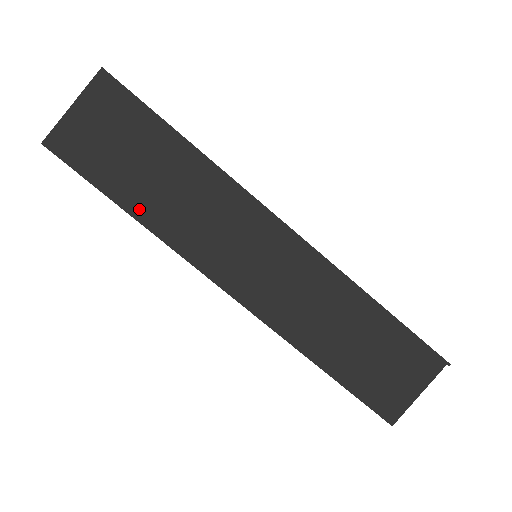
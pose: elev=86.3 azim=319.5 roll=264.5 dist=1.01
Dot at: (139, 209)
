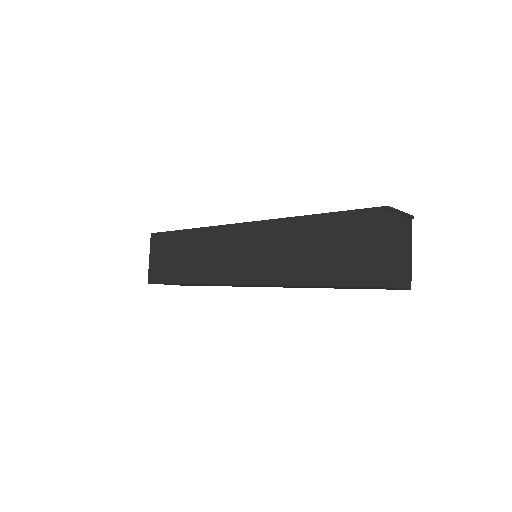
Dot at: (185, 278)
